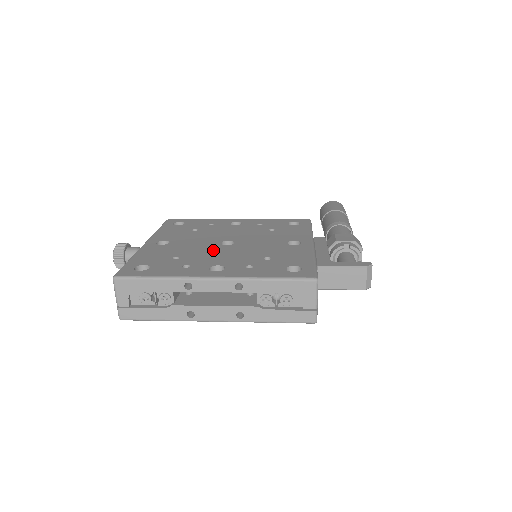
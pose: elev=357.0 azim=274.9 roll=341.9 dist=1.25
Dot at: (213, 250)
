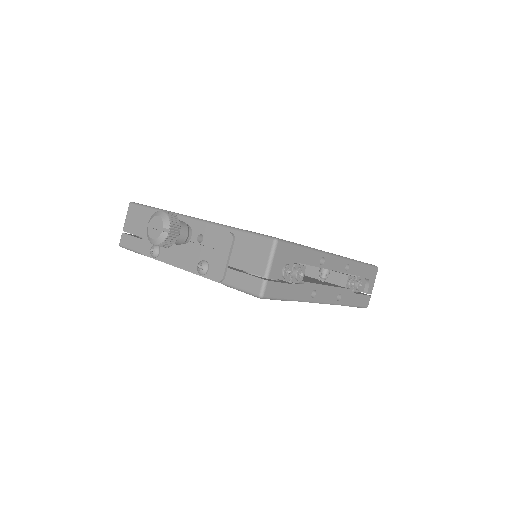
Dot at: occluded
